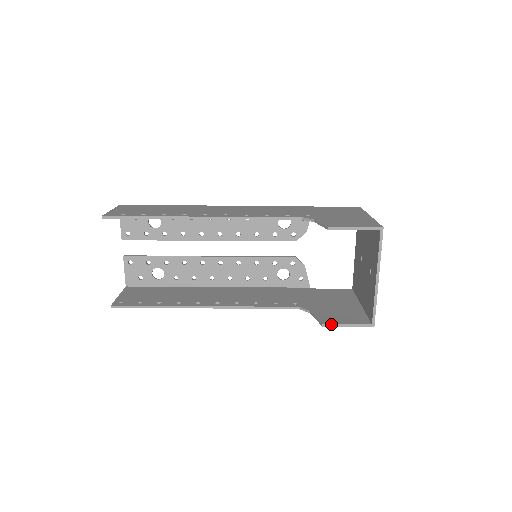
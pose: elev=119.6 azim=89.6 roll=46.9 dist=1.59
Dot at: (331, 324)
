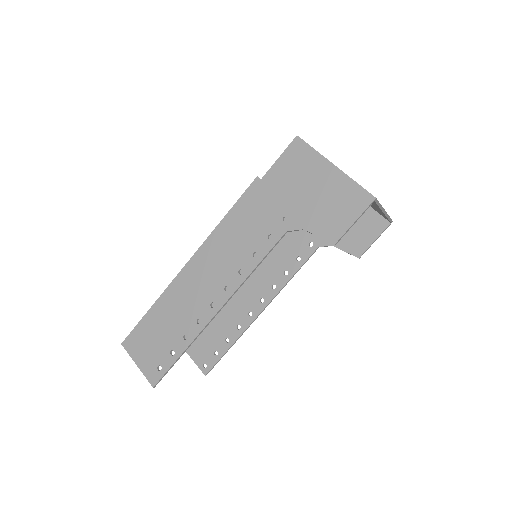
Dot at: (364, 252)
